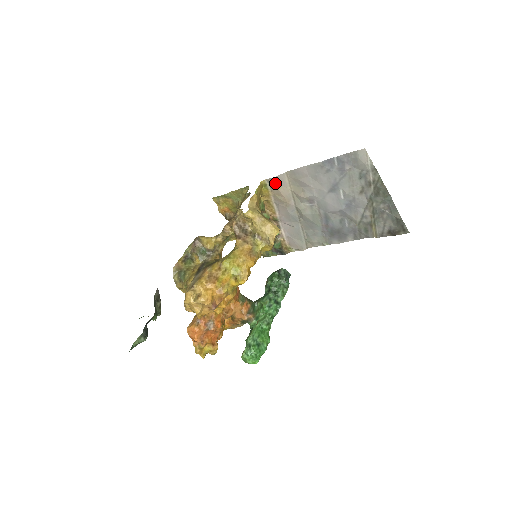
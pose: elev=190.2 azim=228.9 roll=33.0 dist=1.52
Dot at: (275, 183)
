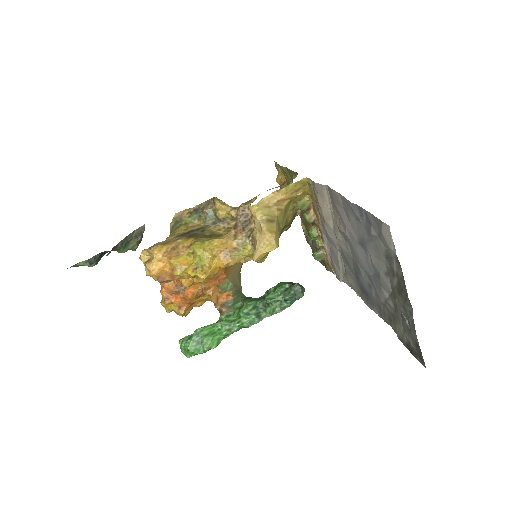
Dot at: (316, 189)
